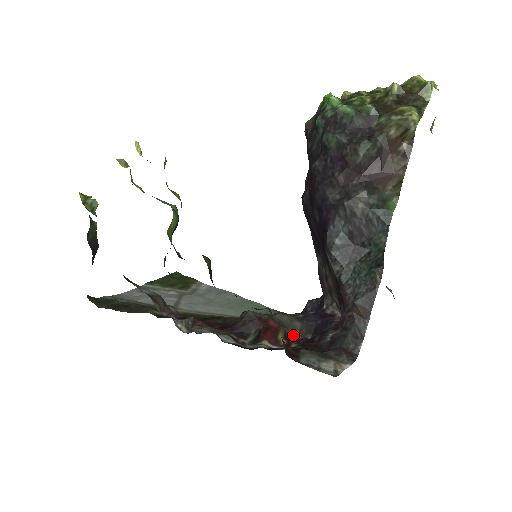
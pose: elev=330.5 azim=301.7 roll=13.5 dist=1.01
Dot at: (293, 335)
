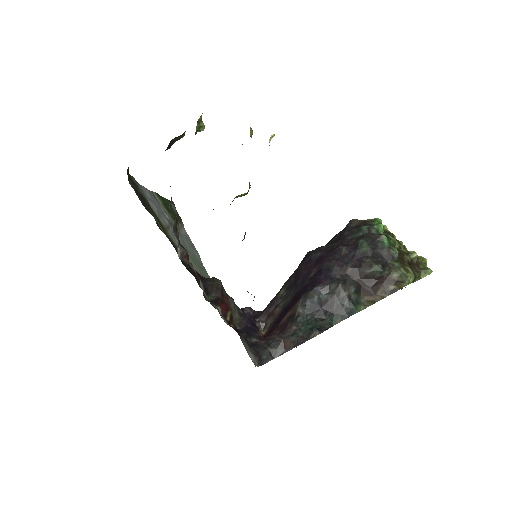
Dot at: occluded
